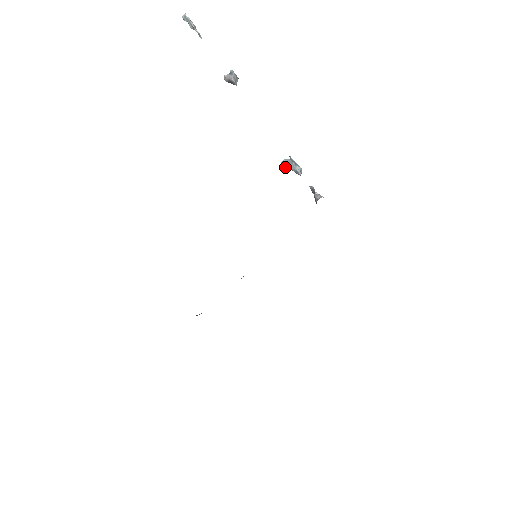
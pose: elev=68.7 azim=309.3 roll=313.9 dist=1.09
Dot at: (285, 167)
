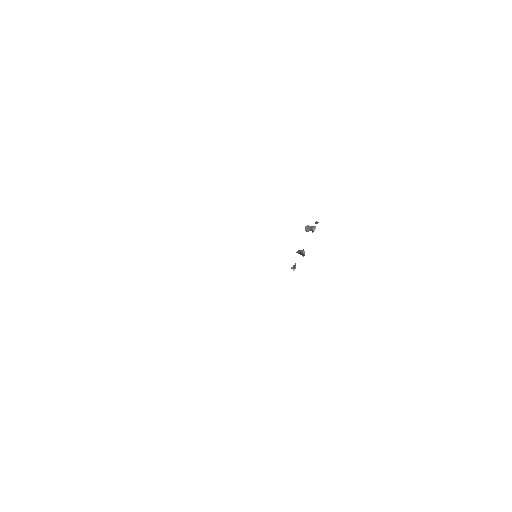
Dot at: (306, 229)
